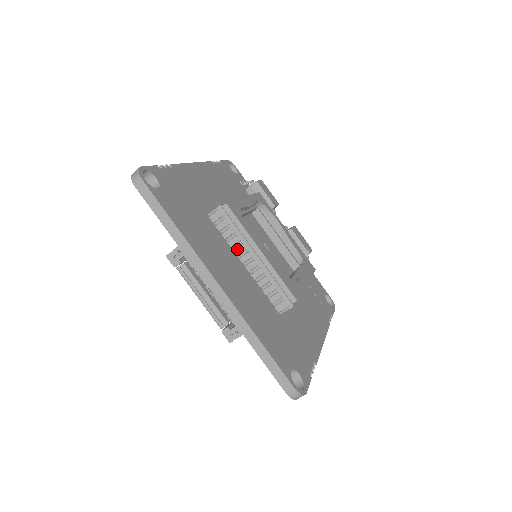
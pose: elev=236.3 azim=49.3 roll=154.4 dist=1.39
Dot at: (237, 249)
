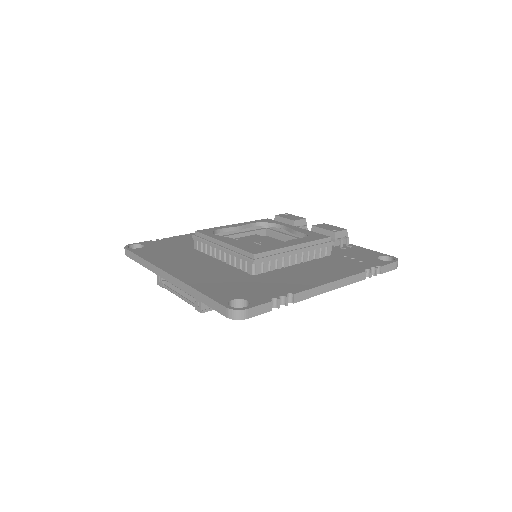
Dot at: (212, 254)
